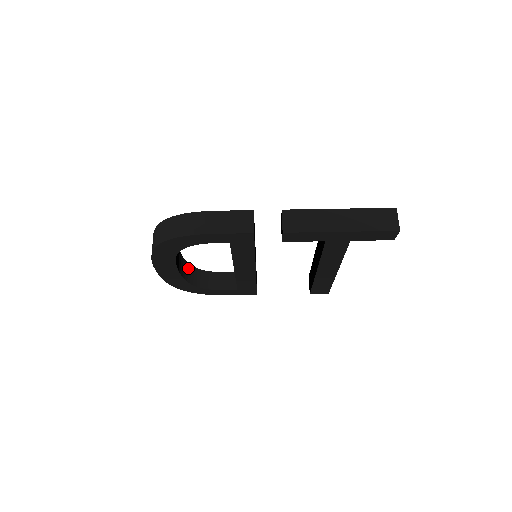
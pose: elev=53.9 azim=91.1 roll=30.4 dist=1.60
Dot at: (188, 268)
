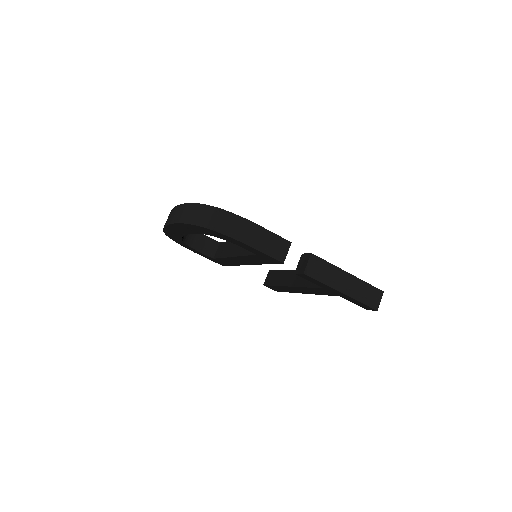
Dot at: occluded
